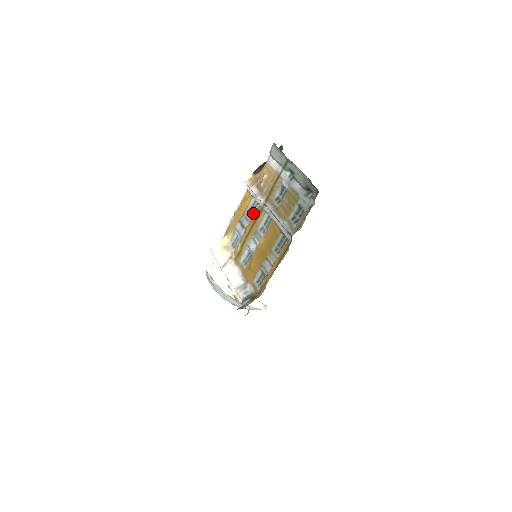
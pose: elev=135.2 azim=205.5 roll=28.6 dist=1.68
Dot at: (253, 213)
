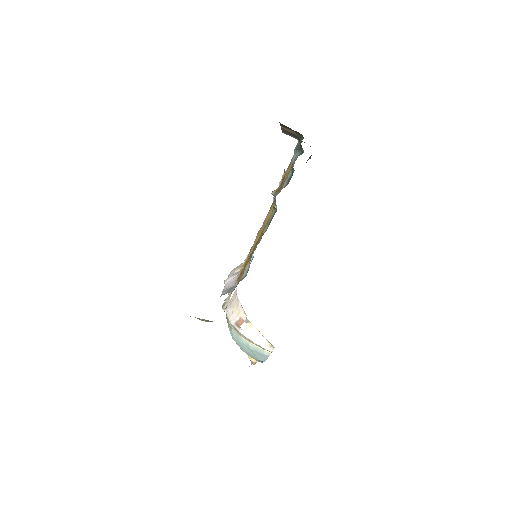
Dot at: occluded
